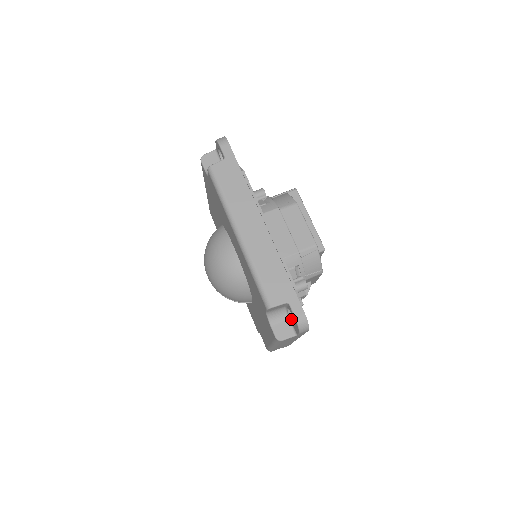
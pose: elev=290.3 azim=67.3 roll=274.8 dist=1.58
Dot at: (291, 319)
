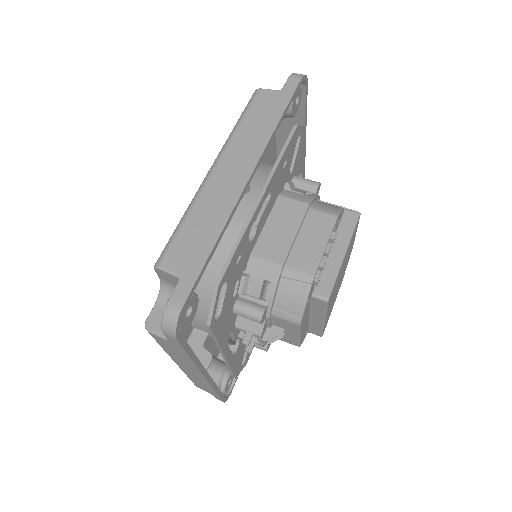
Dot at: occluded
